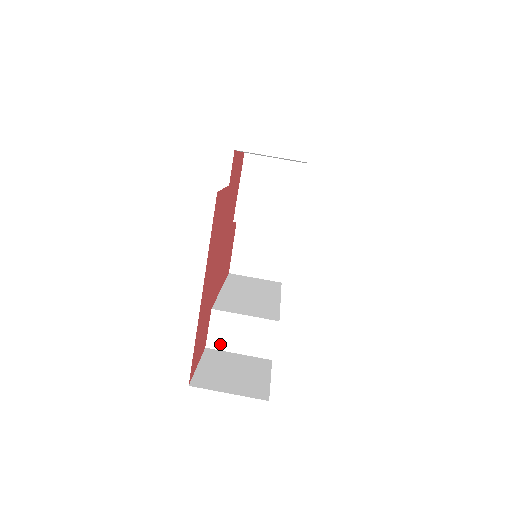
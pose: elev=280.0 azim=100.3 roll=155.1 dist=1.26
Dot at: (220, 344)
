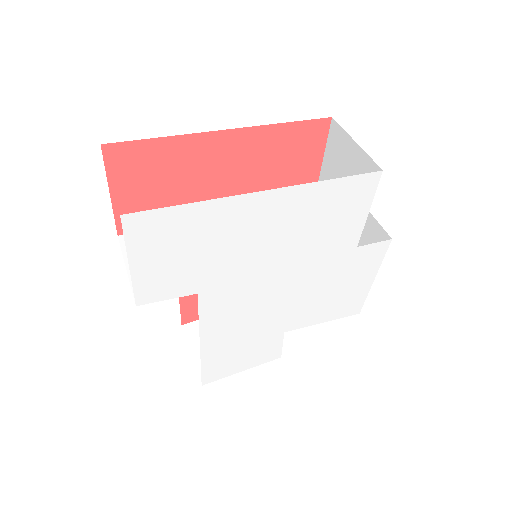
Dot at: occluded
